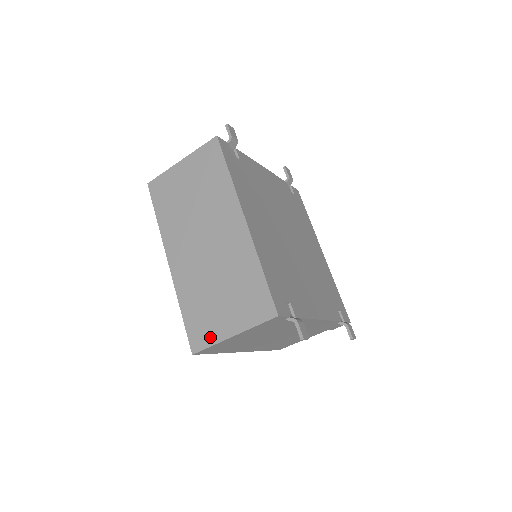
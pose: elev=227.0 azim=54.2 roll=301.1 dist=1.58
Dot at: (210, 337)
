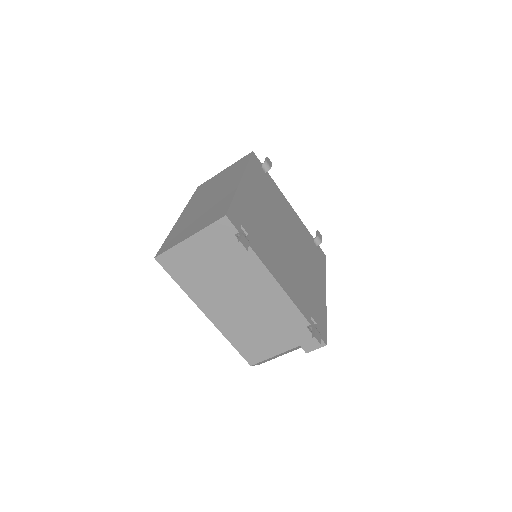
Dot at: (173, 244)
